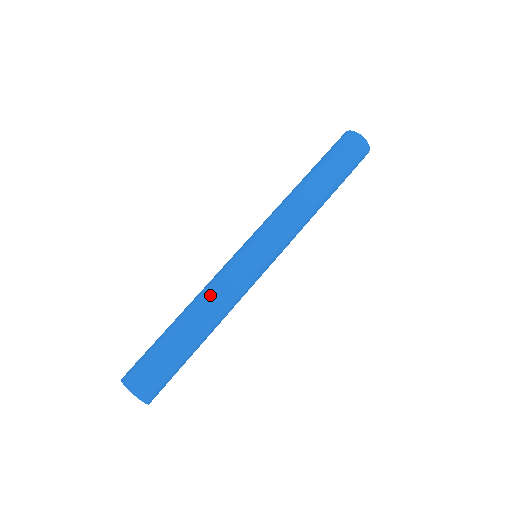
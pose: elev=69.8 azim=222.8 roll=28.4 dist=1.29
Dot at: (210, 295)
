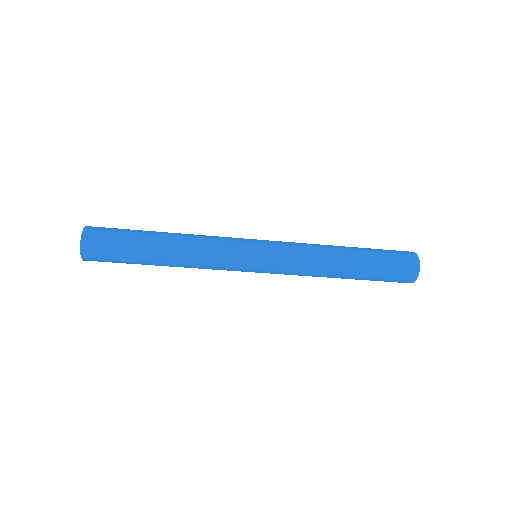
Dot at: (197, 238)
